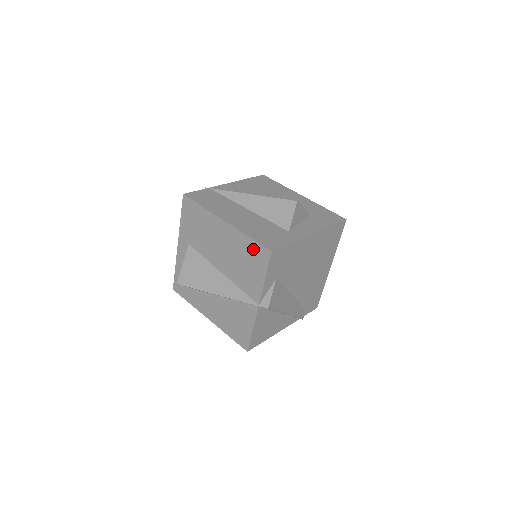
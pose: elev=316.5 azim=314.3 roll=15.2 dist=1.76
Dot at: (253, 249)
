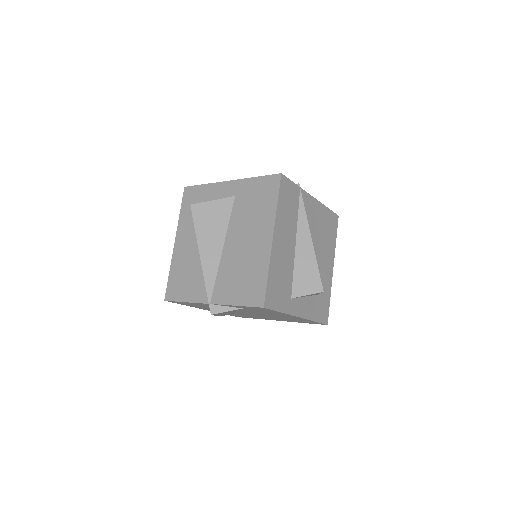
Dot at: (258, 284)
